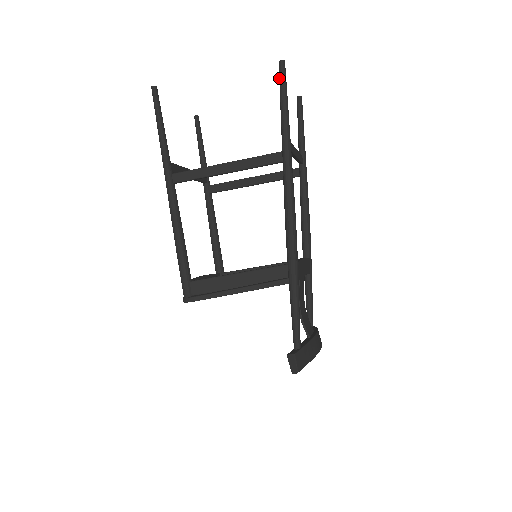
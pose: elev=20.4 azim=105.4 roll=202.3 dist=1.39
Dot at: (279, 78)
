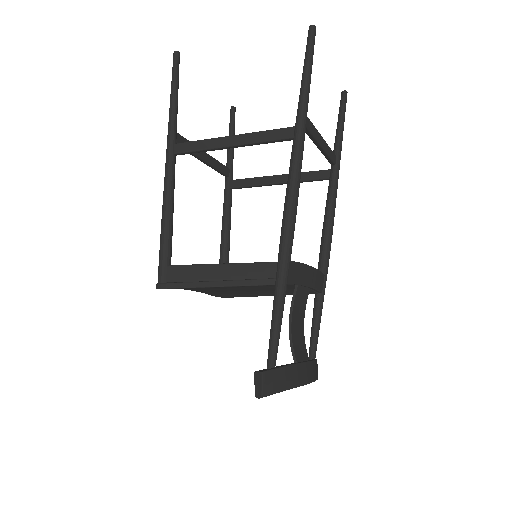
Dot at: (306, 45)
